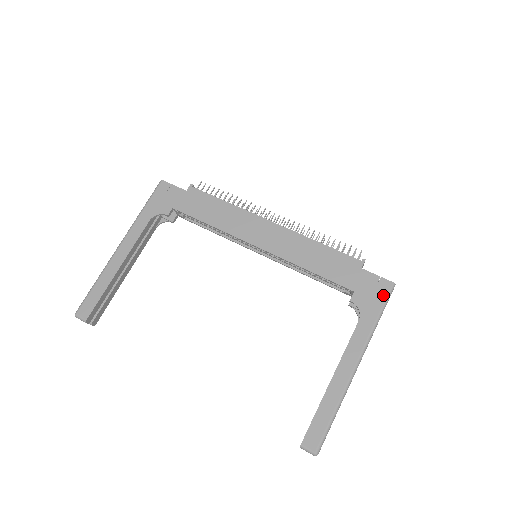
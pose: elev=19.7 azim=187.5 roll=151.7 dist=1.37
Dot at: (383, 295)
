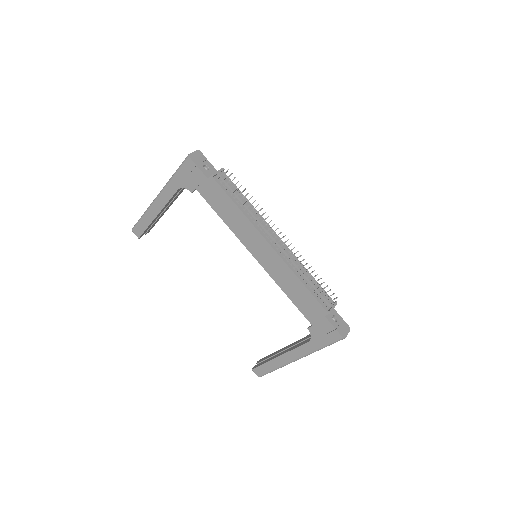
Dot at: (331, 340)
